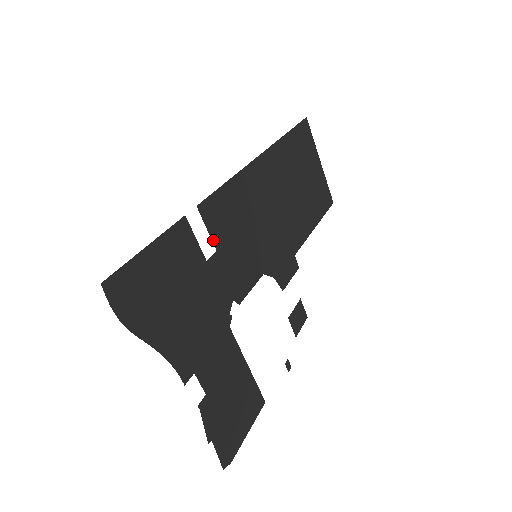
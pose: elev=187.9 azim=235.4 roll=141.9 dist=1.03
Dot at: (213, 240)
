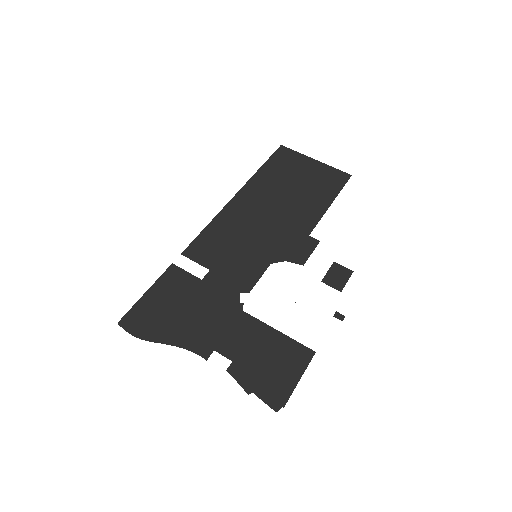
Dot at: (204, 266)
